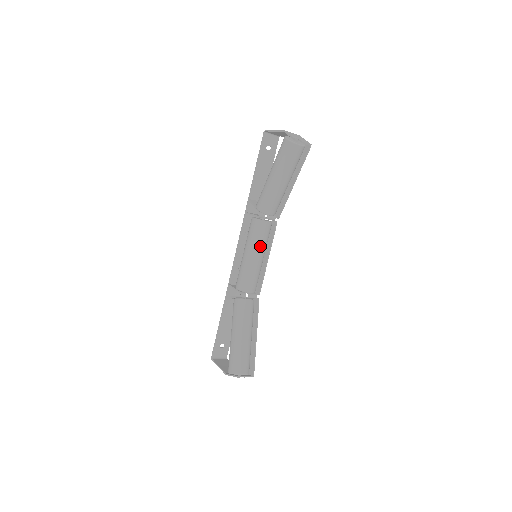
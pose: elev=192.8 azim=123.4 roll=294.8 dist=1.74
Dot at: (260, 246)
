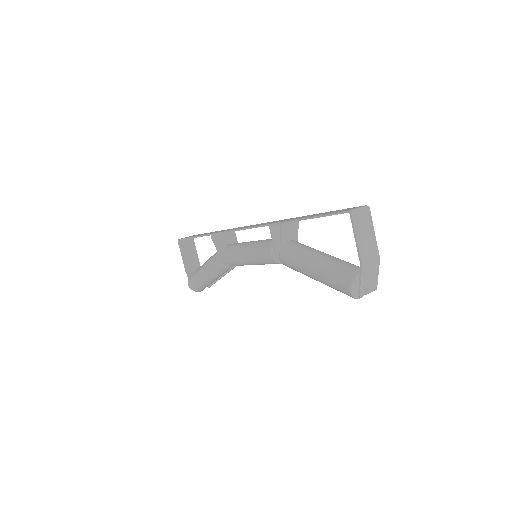
Dot at: (263, 264)
